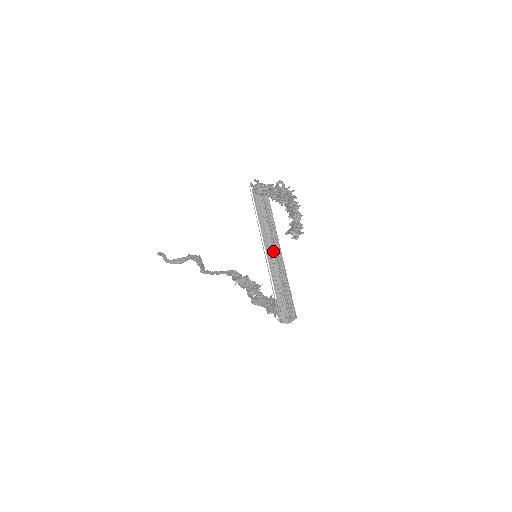
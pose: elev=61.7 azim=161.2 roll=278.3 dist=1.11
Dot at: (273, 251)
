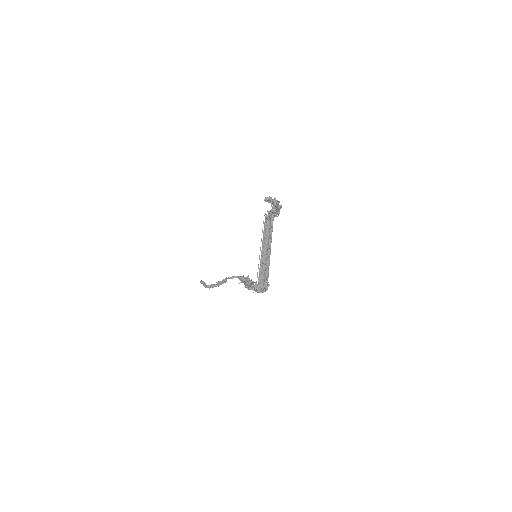
Dot at: (266, 251)
